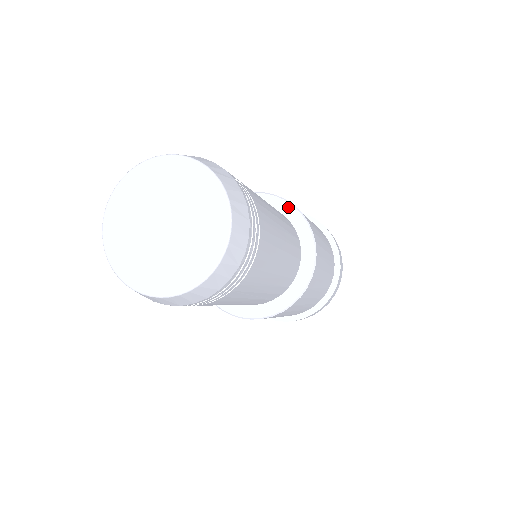
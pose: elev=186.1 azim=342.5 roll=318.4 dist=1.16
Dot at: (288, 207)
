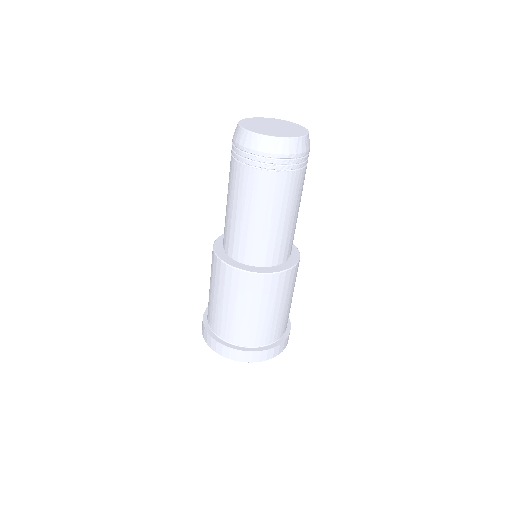
Dot at: (297, 256)
